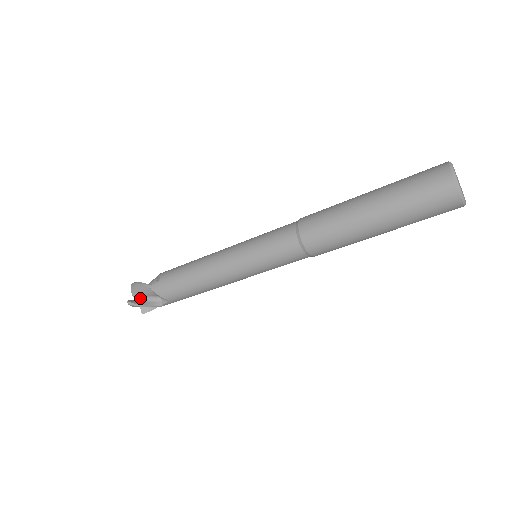
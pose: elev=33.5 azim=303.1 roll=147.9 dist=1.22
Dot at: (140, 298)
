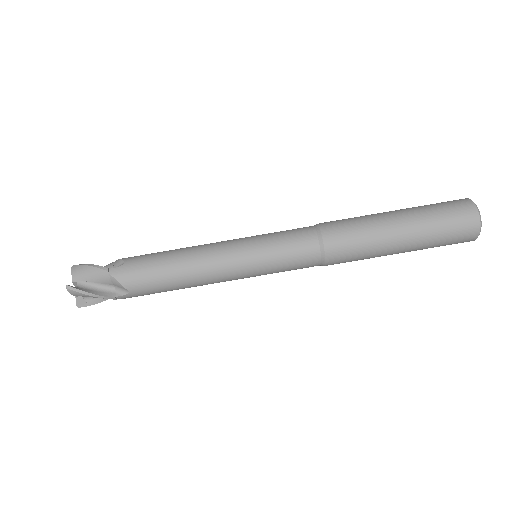
Dot at: occluded
